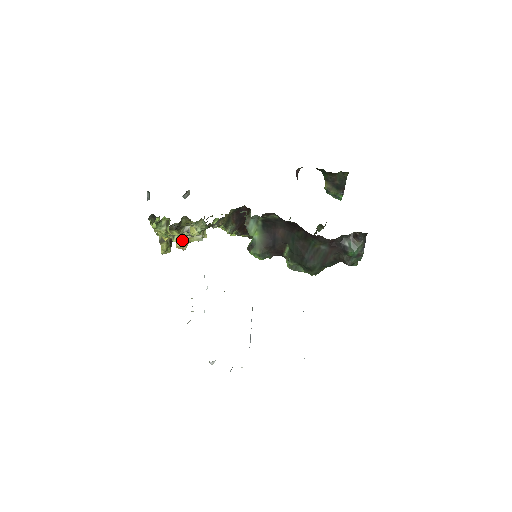
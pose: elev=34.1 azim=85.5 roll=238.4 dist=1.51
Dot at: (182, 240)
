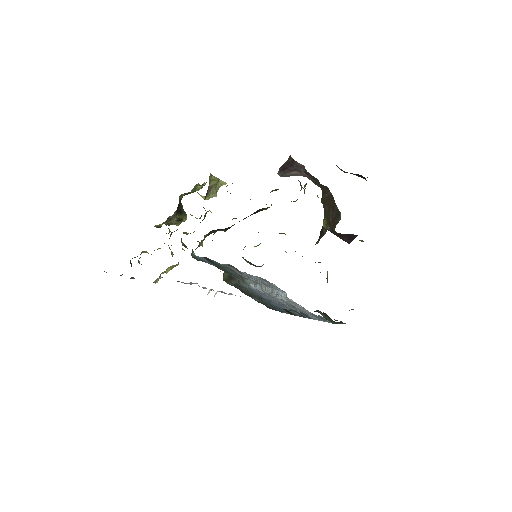
Dot at: (167, 269)
